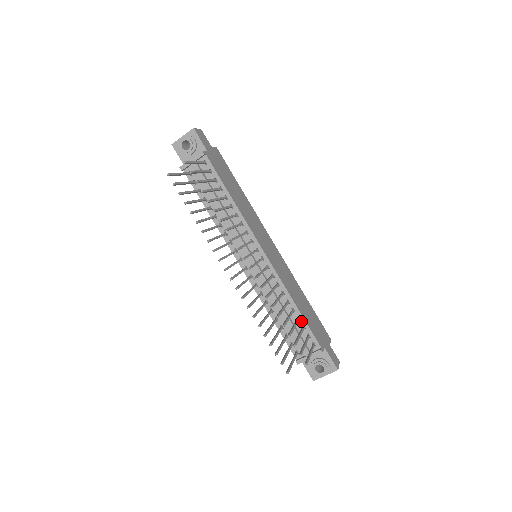
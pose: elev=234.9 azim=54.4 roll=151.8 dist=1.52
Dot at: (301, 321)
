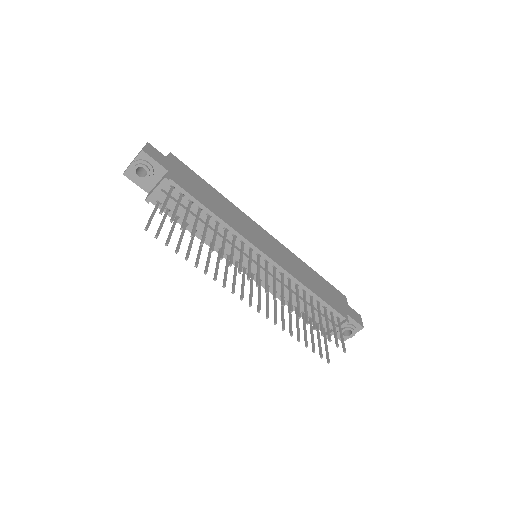
Dot at: (321, 303)
